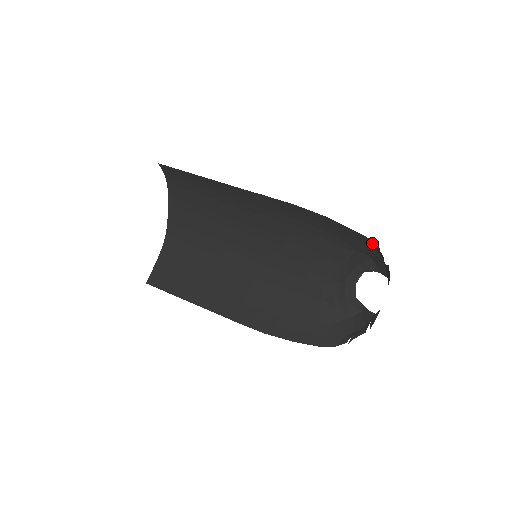
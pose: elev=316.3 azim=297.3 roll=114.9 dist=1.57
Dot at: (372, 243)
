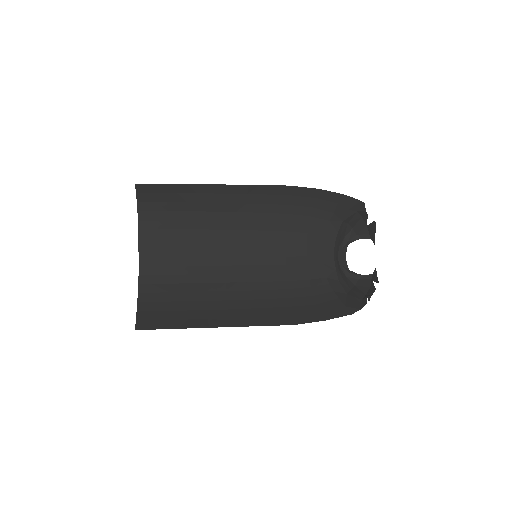
Dot at: (358, 204)
